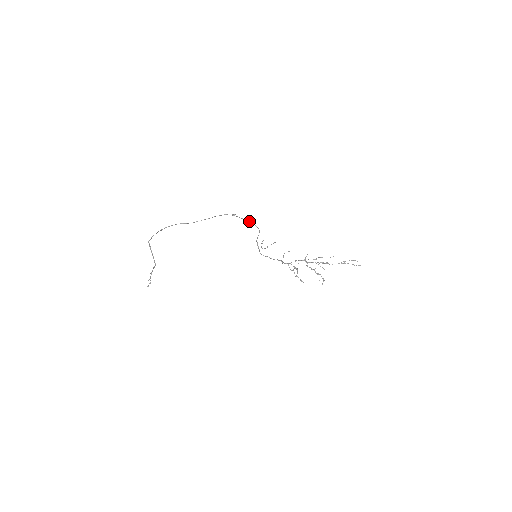
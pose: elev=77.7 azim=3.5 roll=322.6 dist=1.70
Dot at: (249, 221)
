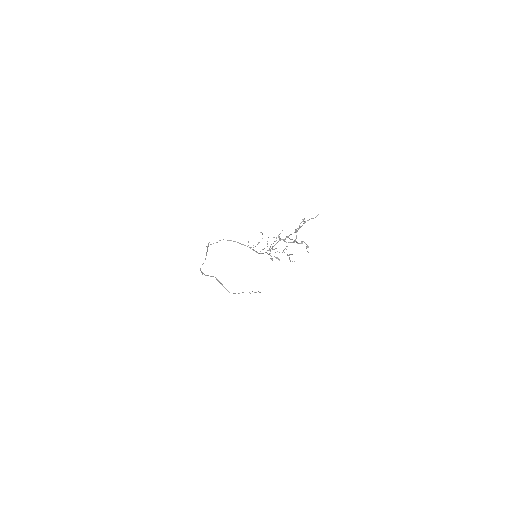
Dot at: (220, 240)
